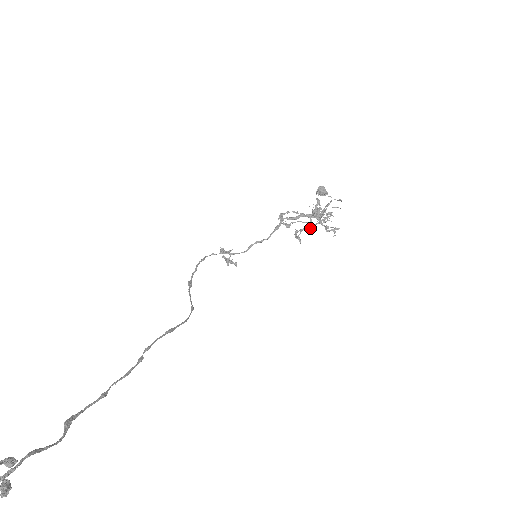
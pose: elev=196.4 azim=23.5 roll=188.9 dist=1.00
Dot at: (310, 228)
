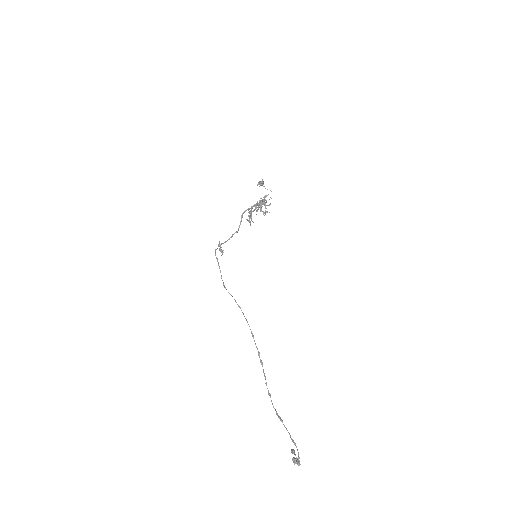
Dot at: (256, 214)
